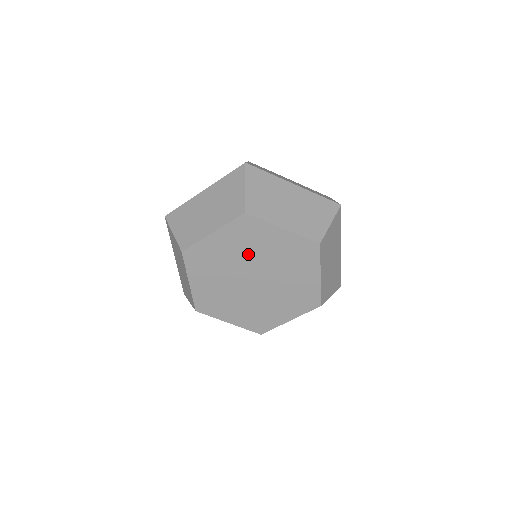
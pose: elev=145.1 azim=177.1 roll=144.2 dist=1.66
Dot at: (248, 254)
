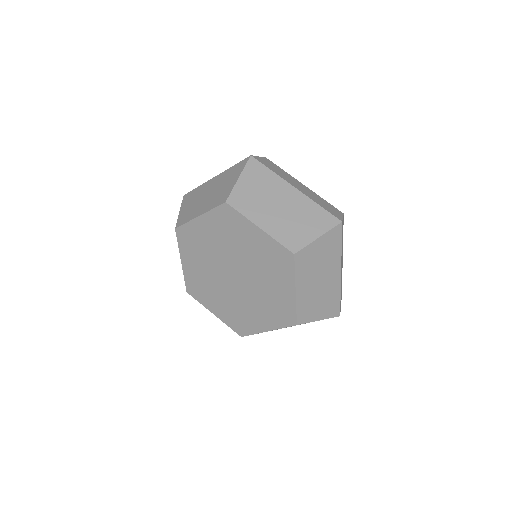
Dot at: (229, 246)
